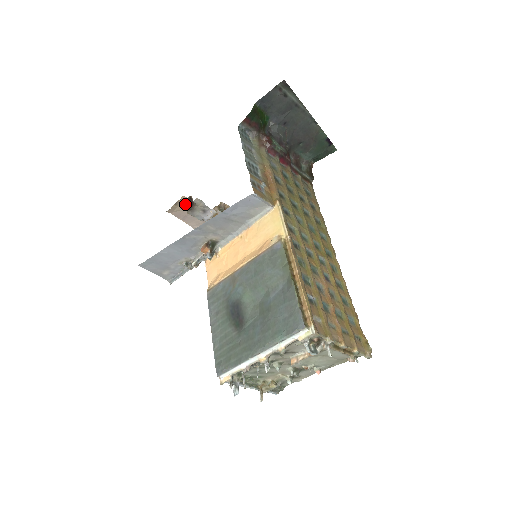
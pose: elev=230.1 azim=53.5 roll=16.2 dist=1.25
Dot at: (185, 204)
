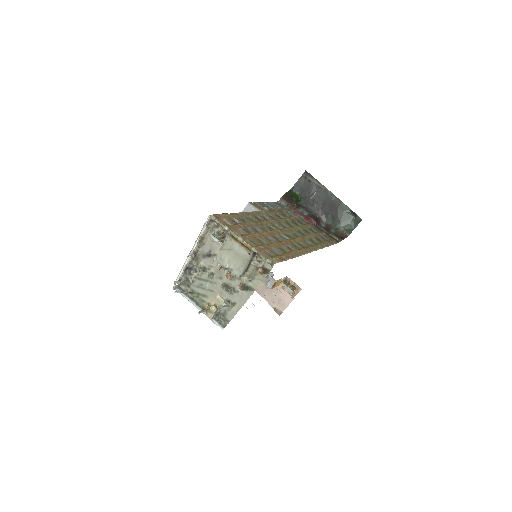
Dot at: occluded
